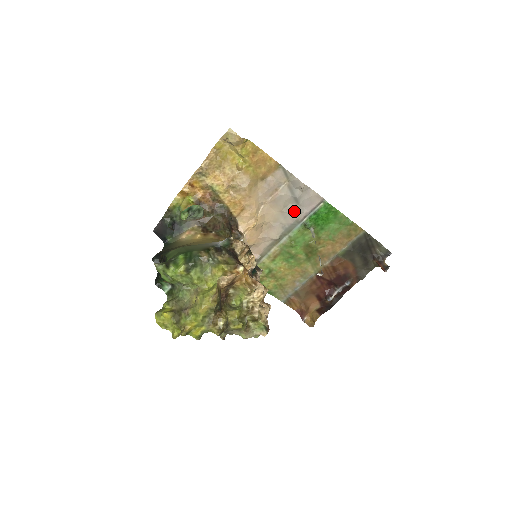
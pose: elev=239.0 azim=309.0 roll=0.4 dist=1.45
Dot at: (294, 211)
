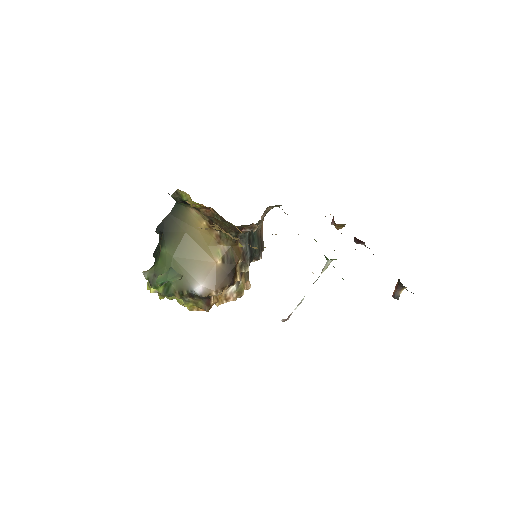
Dot at: occluded
